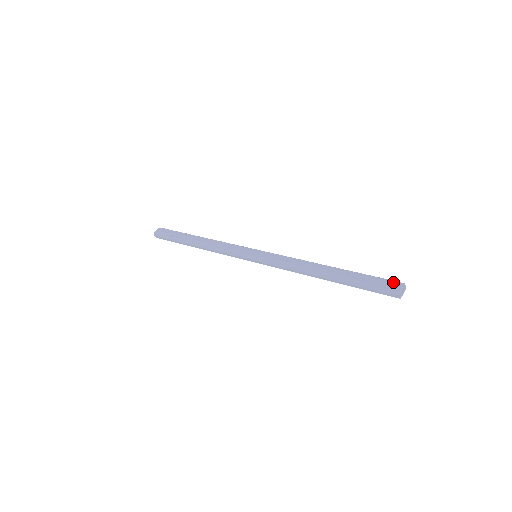
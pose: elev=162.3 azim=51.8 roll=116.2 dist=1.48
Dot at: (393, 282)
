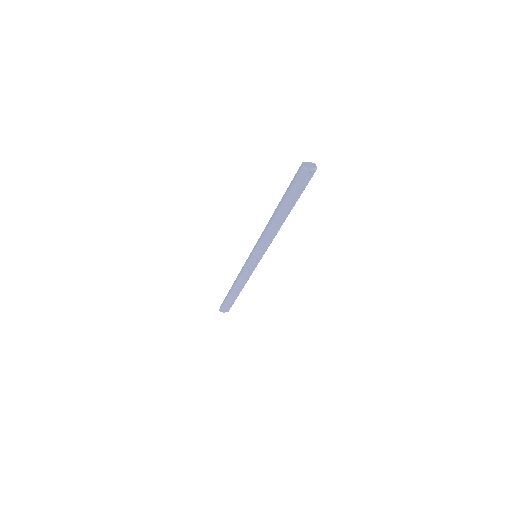
Dot at: occluded
